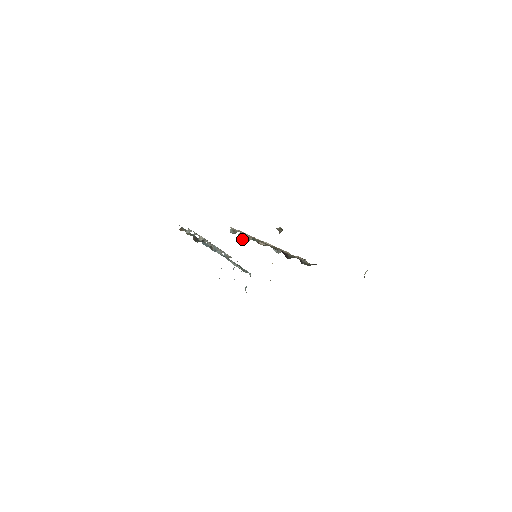
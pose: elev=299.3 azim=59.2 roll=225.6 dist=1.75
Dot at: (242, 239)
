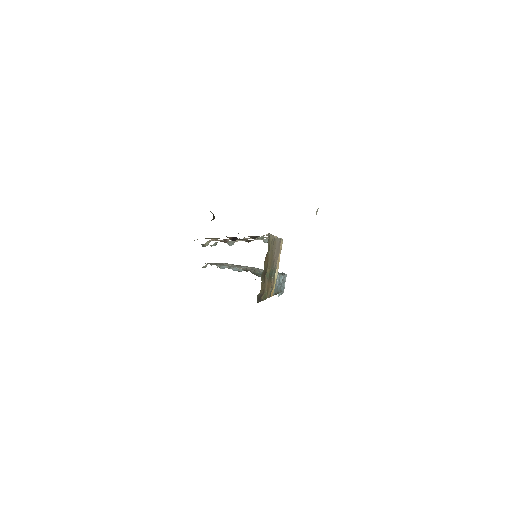
Dot at: (205, 246)
